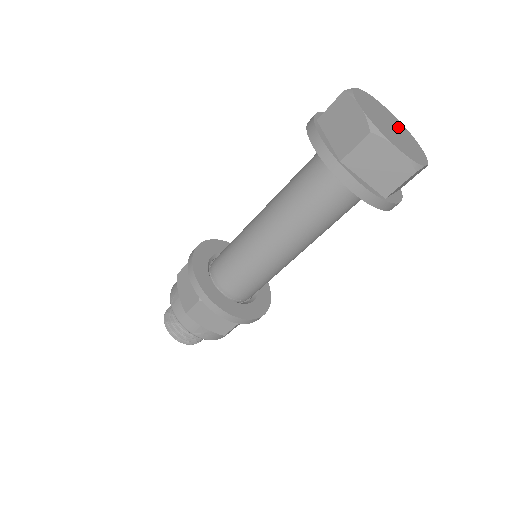
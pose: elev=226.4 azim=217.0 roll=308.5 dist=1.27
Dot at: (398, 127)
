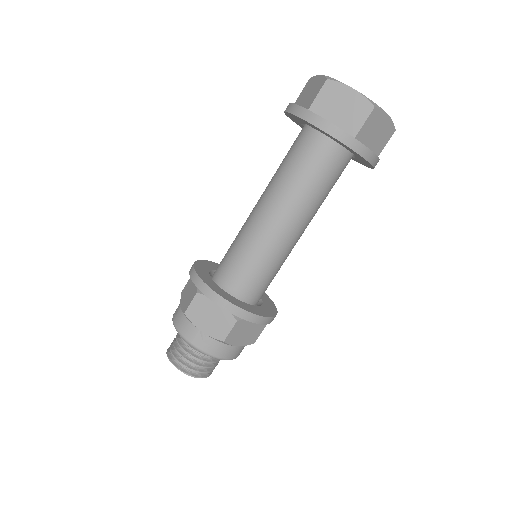
Dot at: occluded
